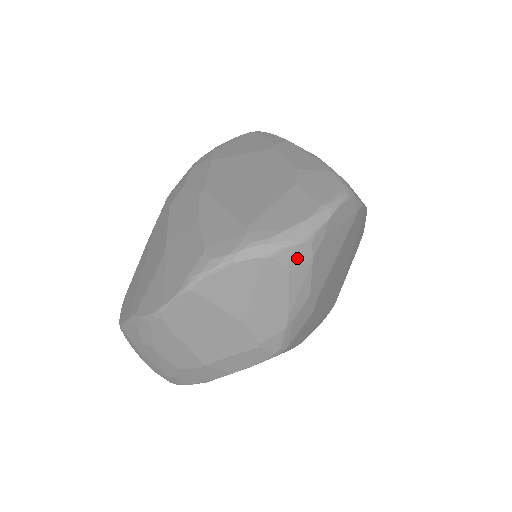
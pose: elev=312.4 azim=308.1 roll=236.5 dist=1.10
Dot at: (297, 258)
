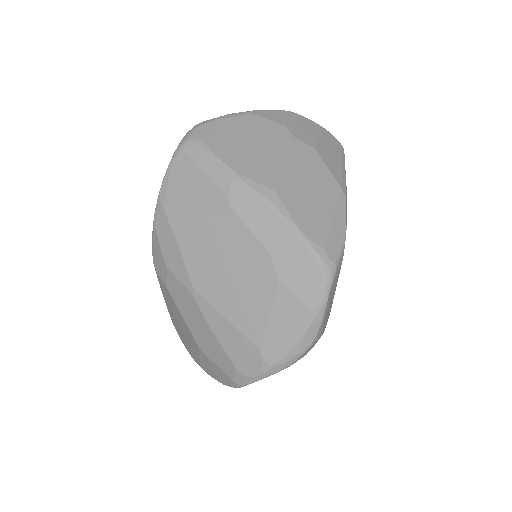
Dot at: (309, 350)
